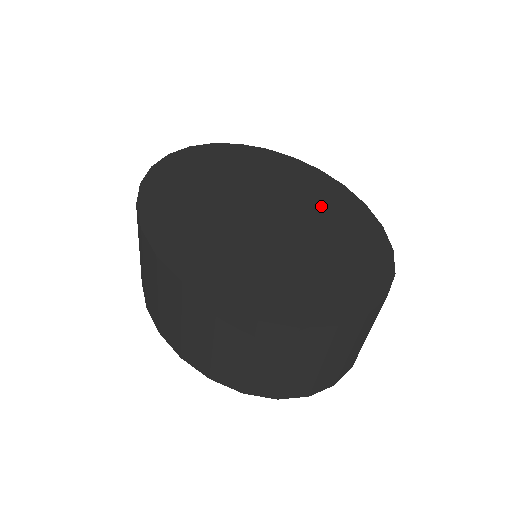
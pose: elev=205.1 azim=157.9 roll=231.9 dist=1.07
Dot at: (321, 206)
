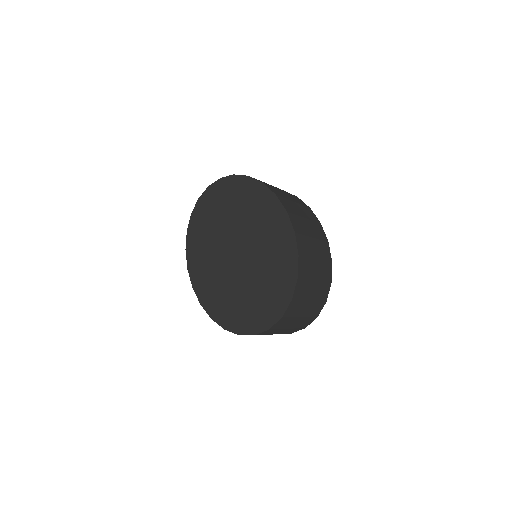
Dot at: (267, 239)
